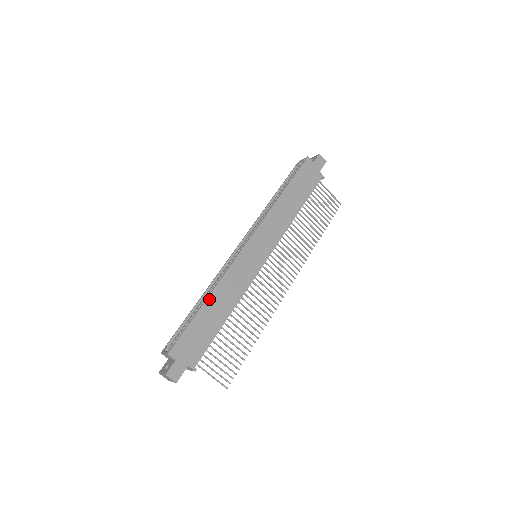
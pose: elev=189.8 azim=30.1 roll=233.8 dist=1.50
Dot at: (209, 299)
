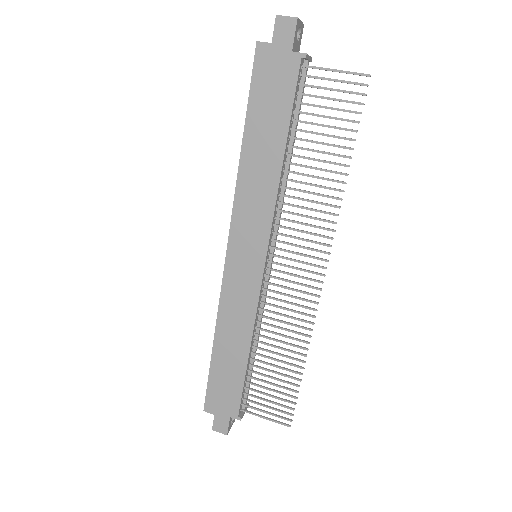
Dot at: (216, 343)
